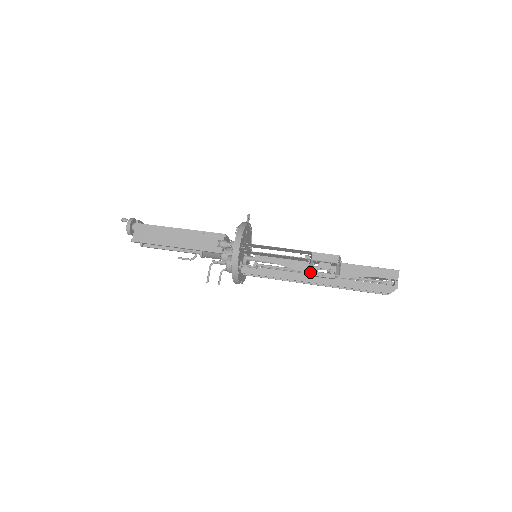
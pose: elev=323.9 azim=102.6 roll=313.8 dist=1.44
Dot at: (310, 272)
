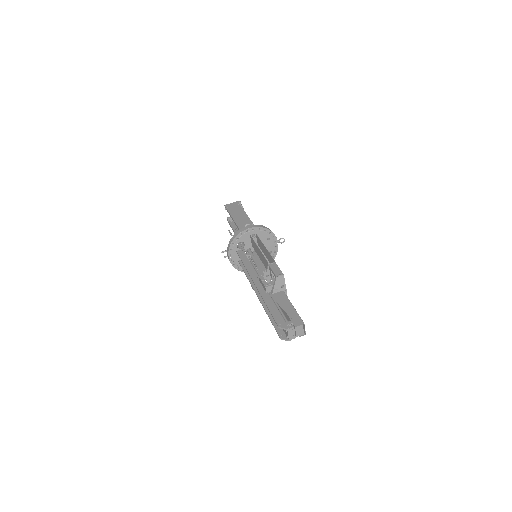
Dot at: occluded
